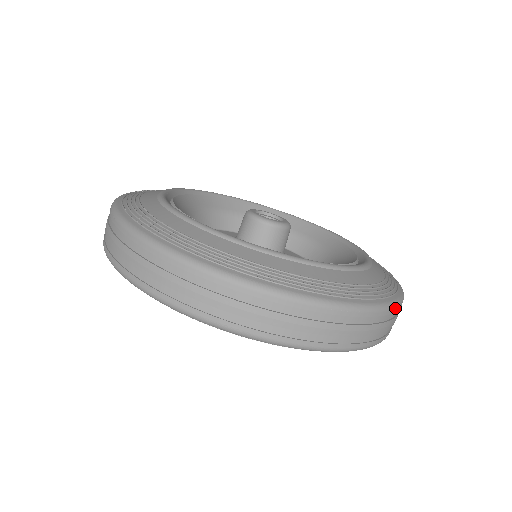
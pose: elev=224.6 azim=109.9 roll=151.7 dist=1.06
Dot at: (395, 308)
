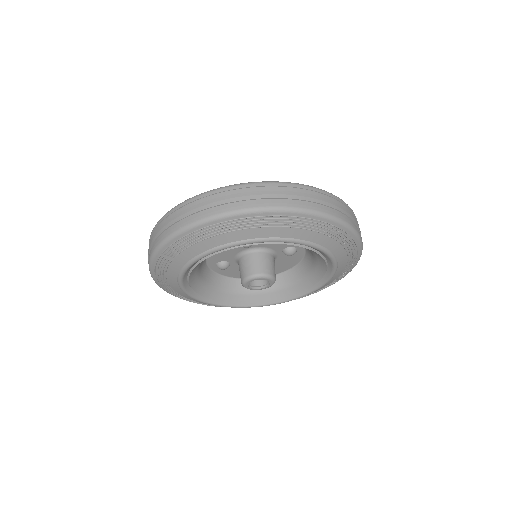
Dot at: (314, 188)
